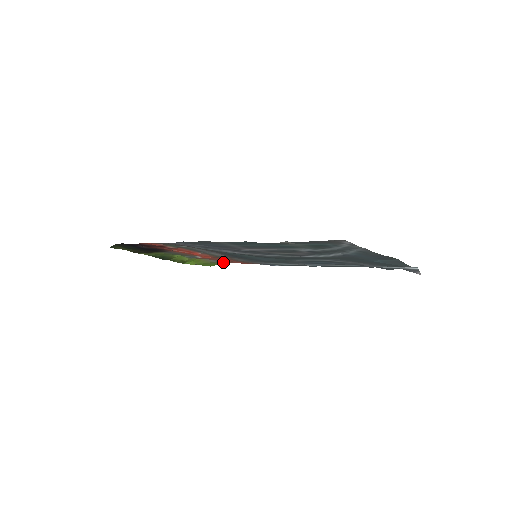
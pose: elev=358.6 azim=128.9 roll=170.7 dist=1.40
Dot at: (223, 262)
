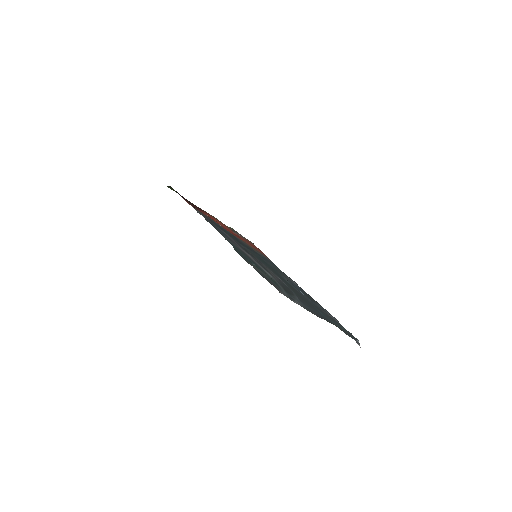
Dot at: (250, 241)
